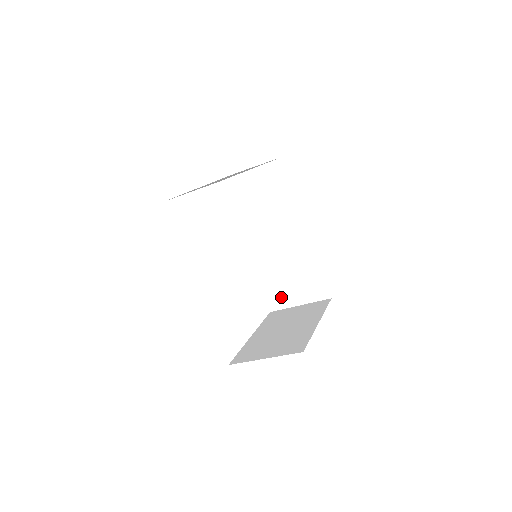
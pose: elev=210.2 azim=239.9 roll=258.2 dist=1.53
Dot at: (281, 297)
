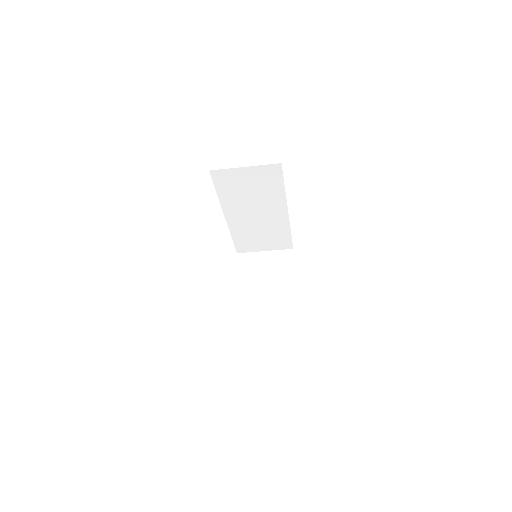
Dot at: (250, 246)
